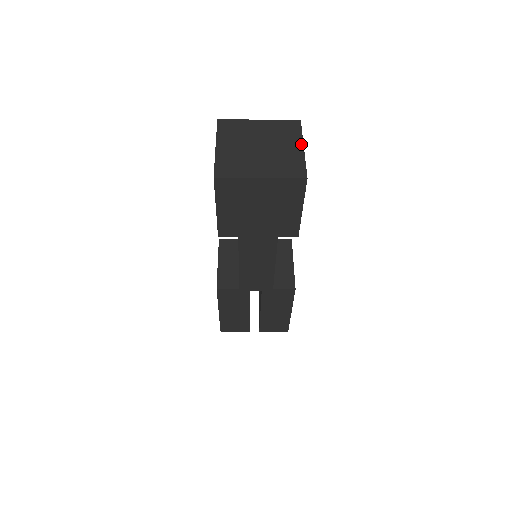
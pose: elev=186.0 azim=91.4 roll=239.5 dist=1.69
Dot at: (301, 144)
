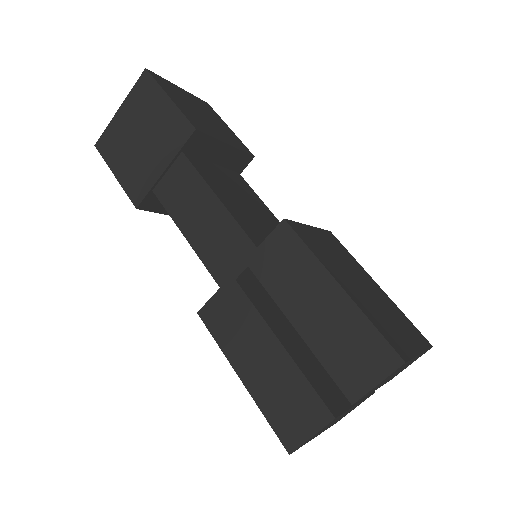
Dot at: occluded
